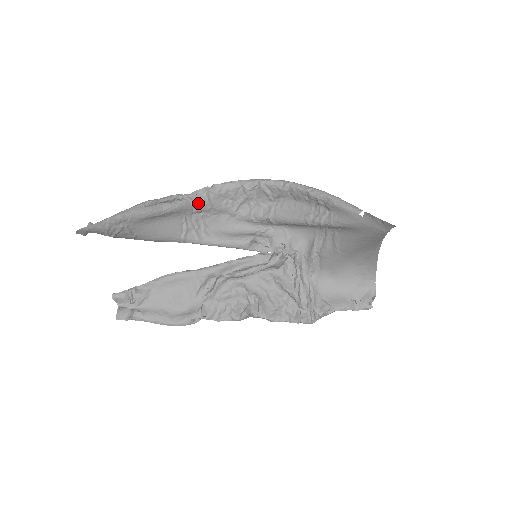
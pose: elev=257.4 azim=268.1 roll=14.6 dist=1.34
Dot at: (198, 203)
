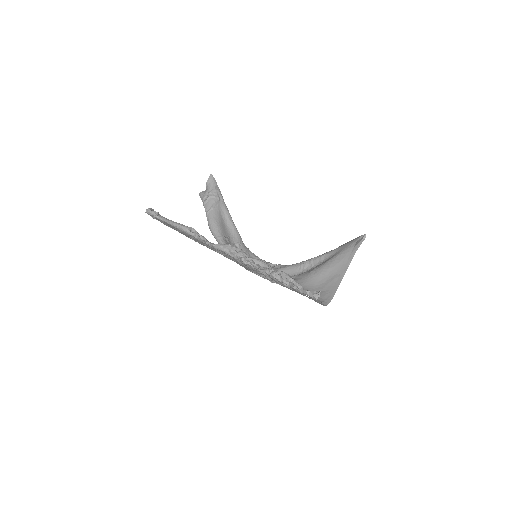
Dot at: (242, 244)
